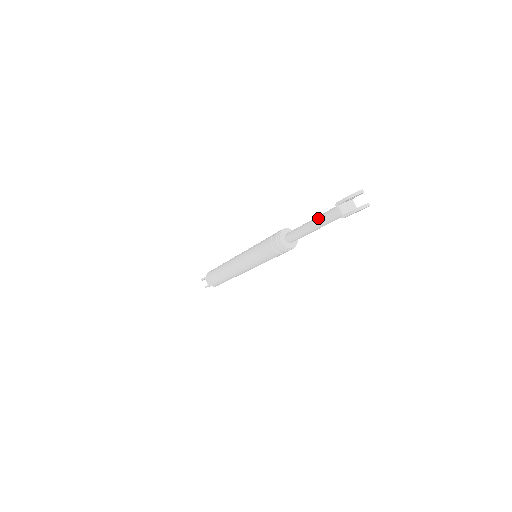
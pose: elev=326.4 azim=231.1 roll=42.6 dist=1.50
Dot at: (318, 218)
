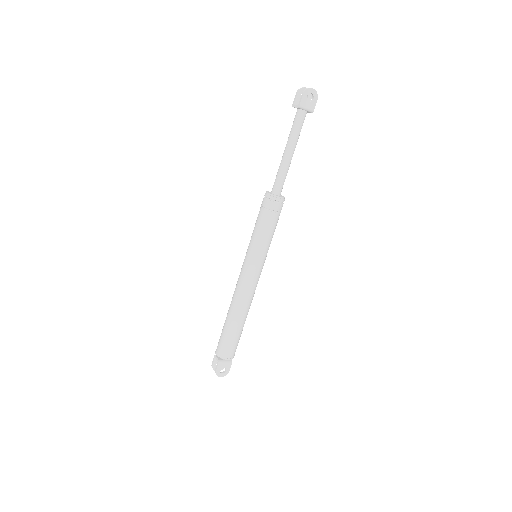
Dot at: (288, 139)
